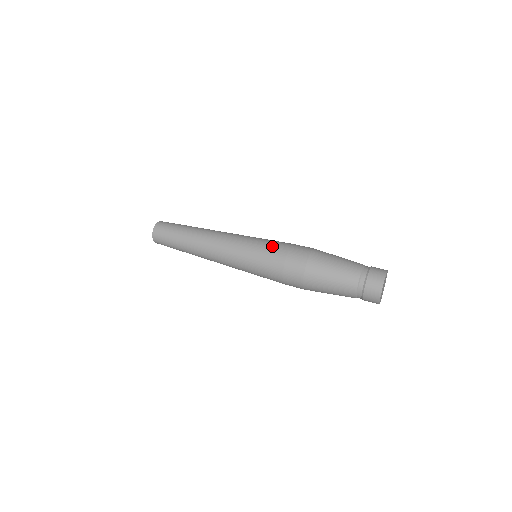
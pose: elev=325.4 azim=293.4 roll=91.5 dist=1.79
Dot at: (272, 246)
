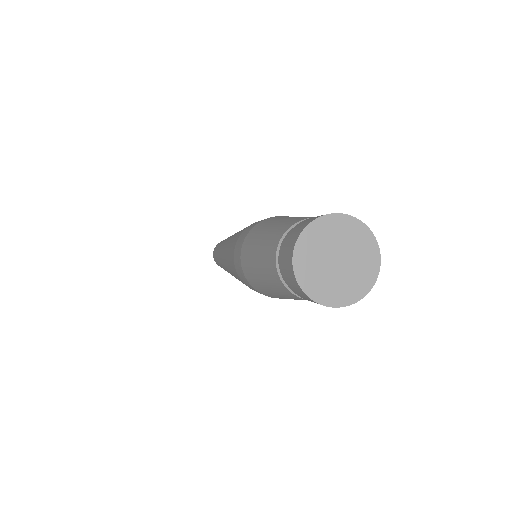
Dot at: occluded
